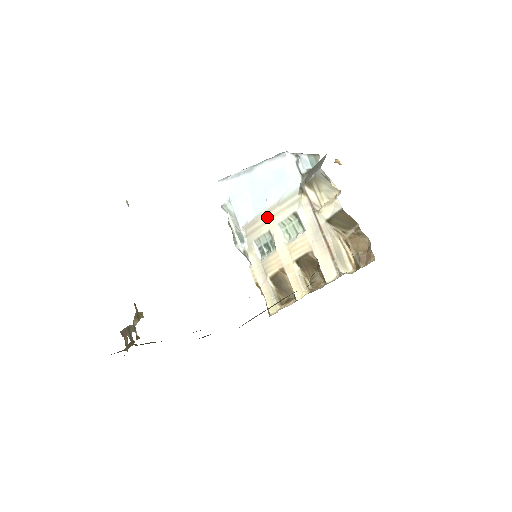
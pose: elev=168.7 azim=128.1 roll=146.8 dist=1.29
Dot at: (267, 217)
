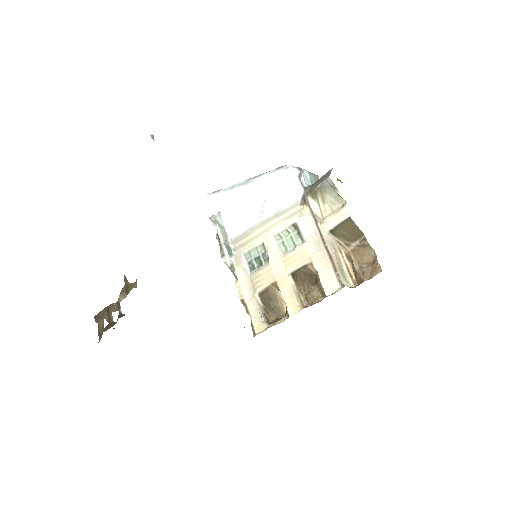
Dot at: (262, 229)
